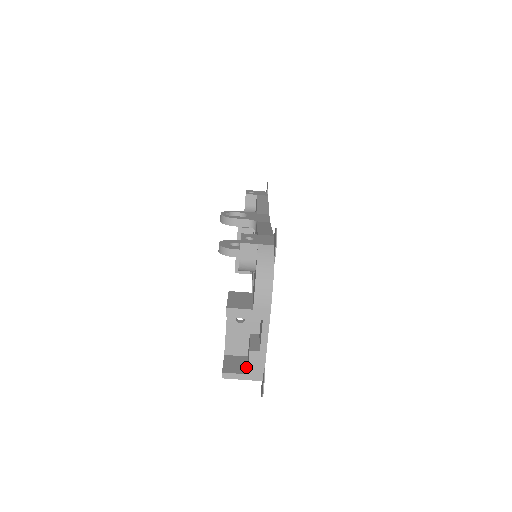
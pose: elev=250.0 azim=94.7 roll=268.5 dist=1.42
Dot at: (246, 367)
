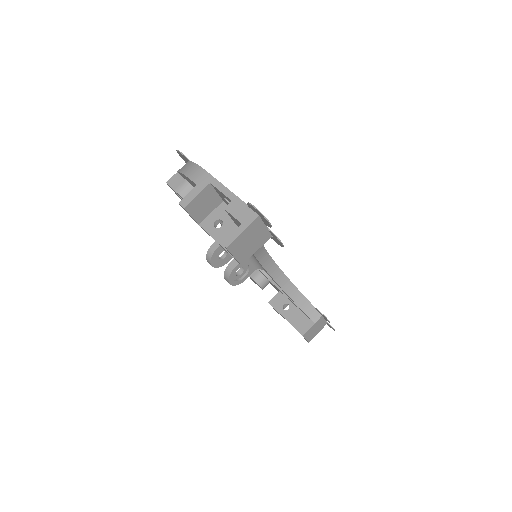
Dot at: occluded
